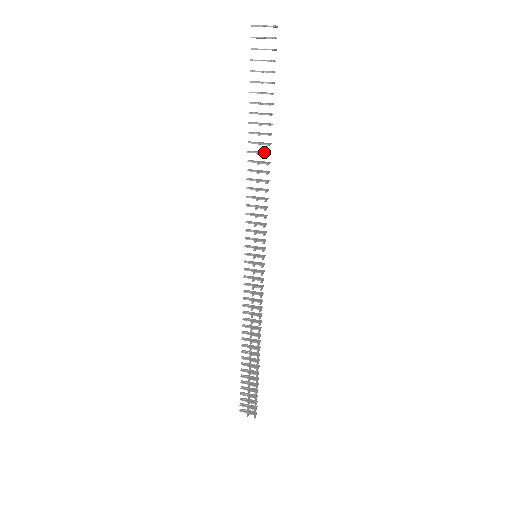
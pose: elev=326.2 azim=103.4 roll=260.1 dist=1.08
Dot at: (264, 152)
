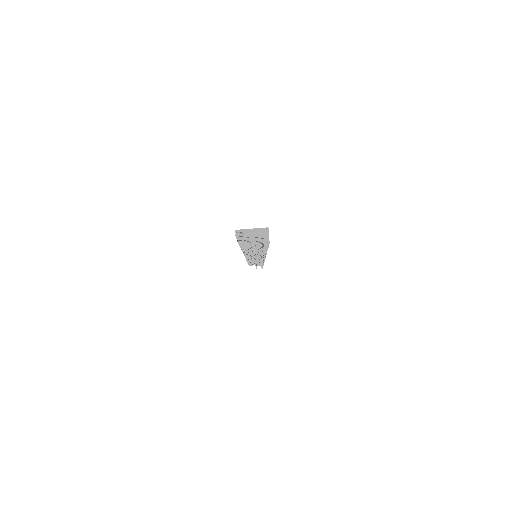
Dot at: occluded
